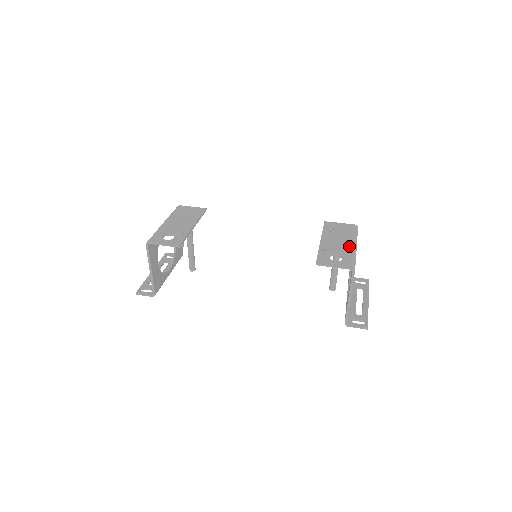
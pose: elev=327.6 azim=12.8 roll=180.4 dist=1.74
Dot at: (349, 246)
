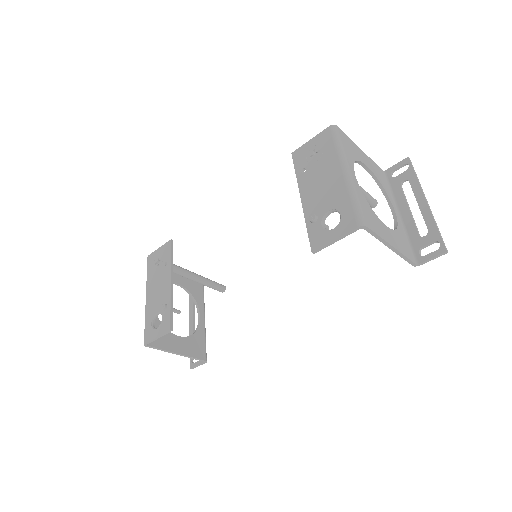
Dot at: (338, 181)
